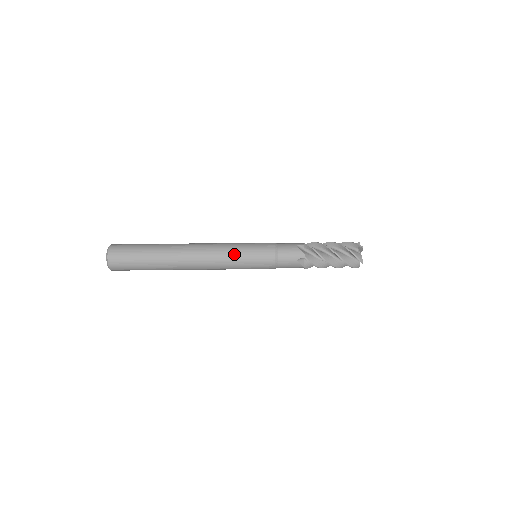
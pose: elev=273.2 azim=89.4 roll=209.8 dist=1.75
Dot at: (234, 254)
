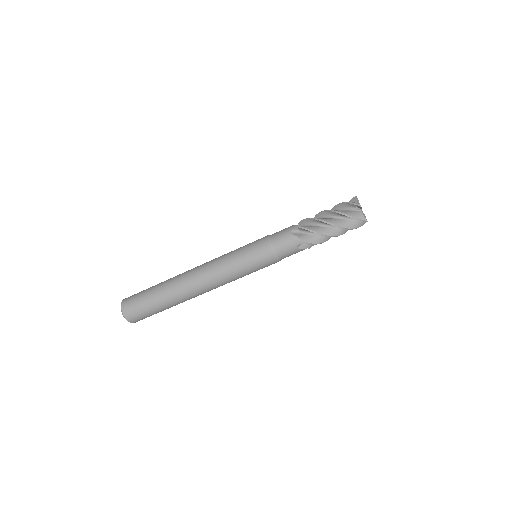
Dot at: (233, 268)
